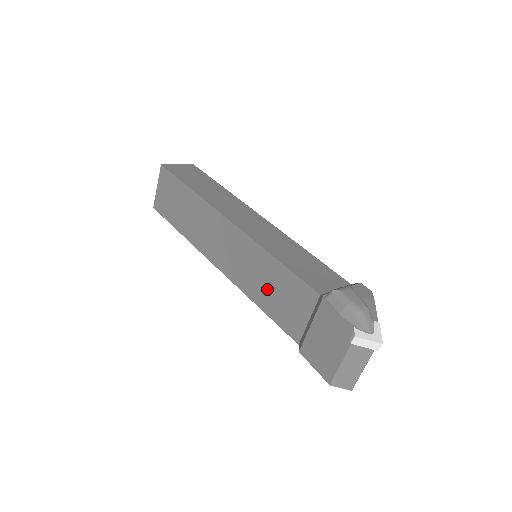
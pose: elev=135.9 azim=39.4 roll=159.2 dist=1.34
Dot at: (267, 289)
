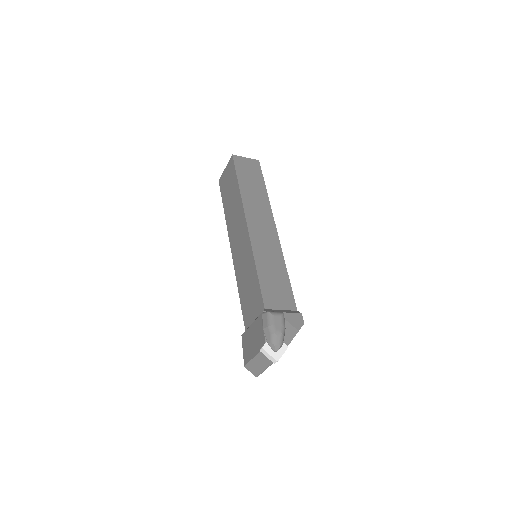
Dot at: (246, 284)
